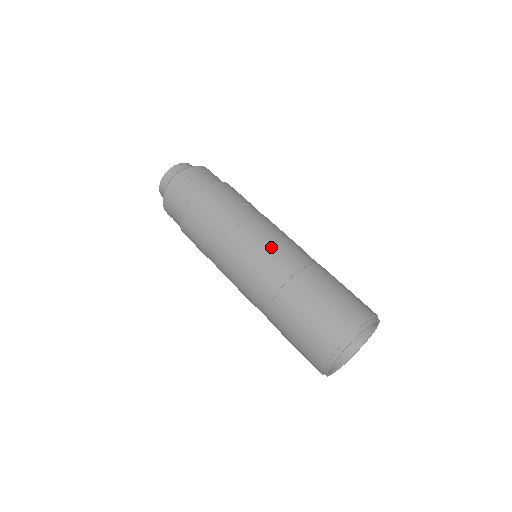
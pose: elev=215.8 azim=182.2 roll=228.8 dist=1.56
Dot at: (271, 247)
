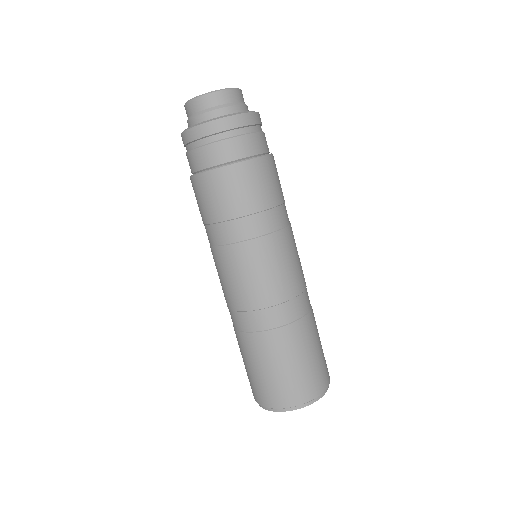
Dot at: (254, 290)
